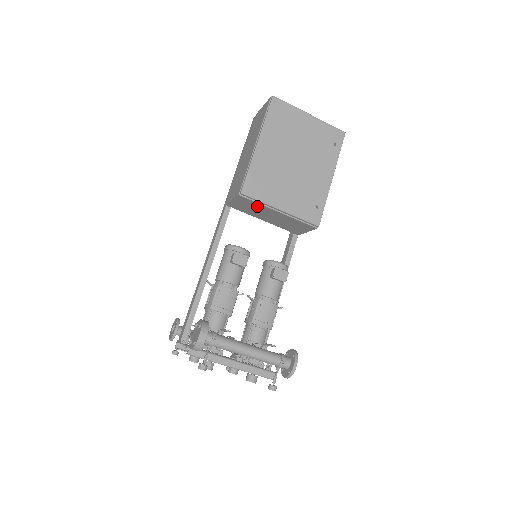
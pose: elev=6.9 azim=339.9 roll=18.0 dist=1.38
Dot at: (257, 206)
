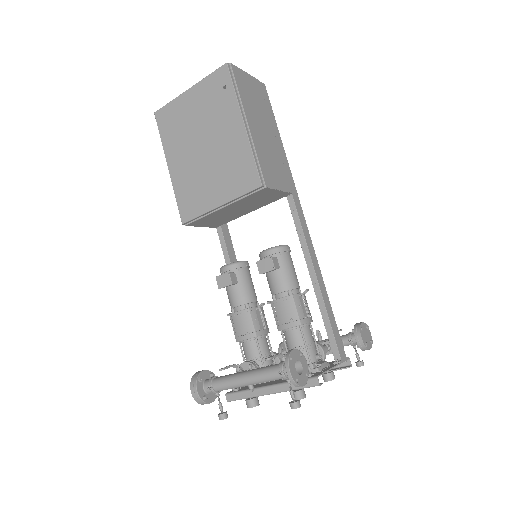
Dot at: (211, 217)
